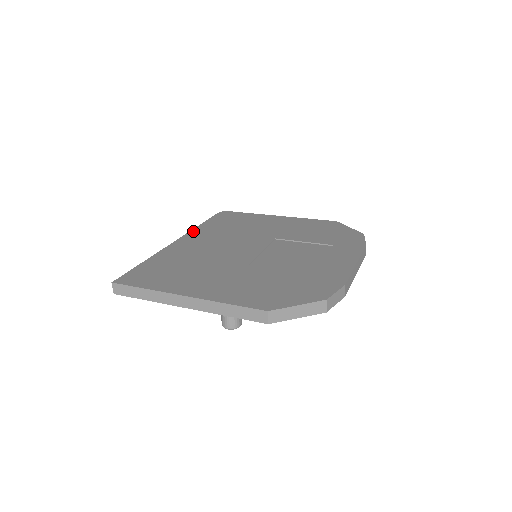
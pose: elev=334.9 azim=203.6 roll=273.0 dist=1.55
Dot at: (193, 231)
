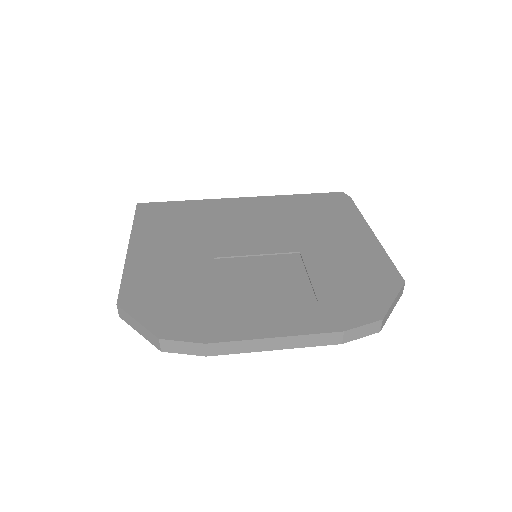
Dot at: (273, 197)
